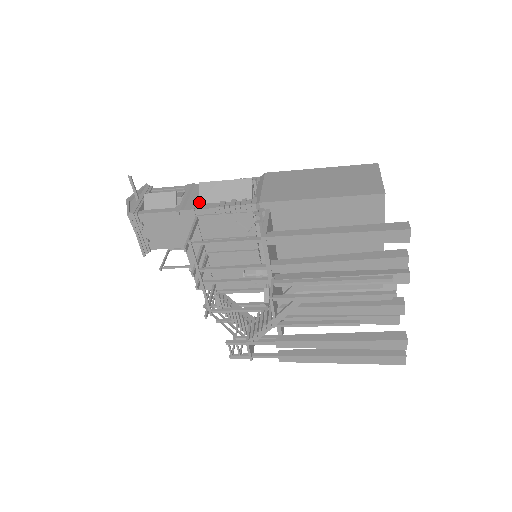
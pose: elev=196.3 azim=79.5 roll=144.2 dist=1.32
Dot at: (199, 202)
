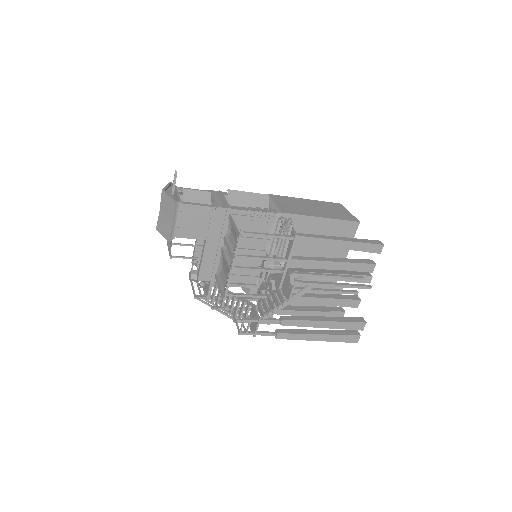
Dot at: (229, 204)
